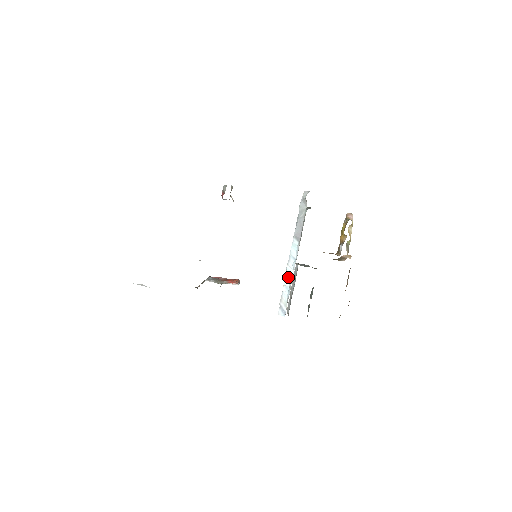
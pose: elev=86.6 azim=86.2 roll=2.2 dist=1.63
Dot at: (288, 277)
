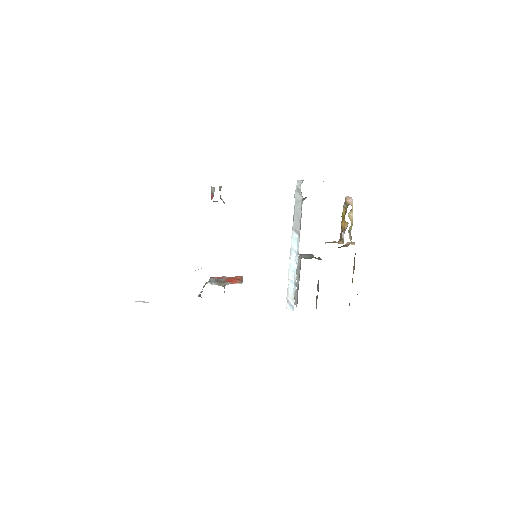
Dot at: (292, 271)
